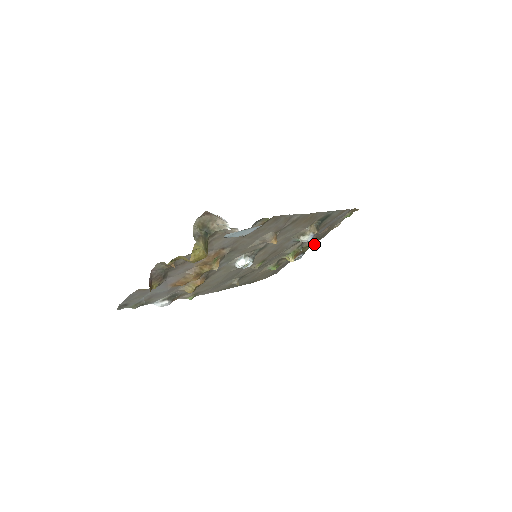
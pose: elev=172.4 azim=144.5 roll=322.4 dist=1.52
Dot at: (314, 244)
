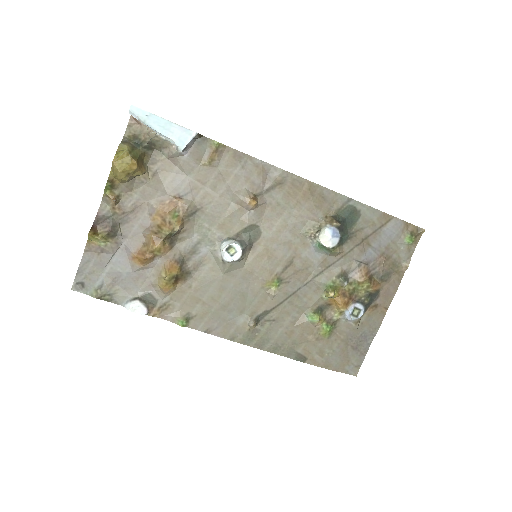
Dot at: (370, 282)
